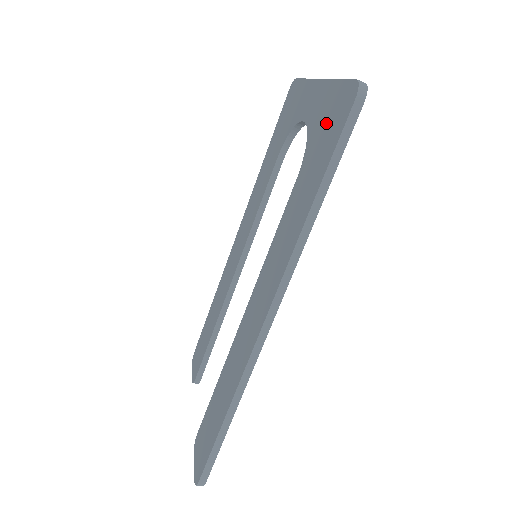
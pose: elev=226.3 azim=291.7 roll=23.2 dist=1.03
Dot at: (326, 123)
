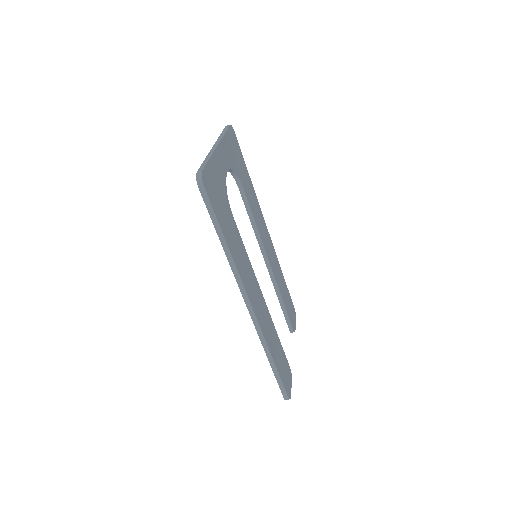
Dot at: occluded
